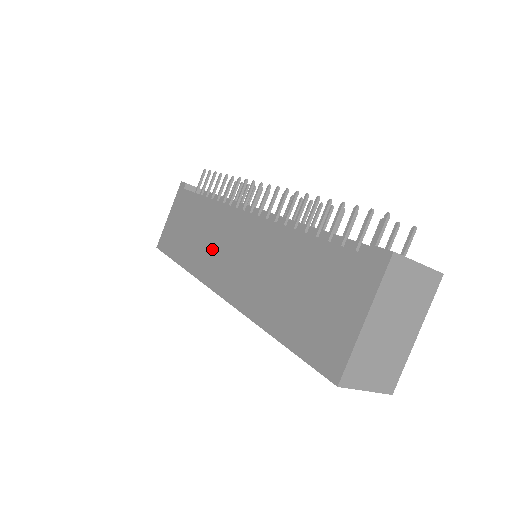
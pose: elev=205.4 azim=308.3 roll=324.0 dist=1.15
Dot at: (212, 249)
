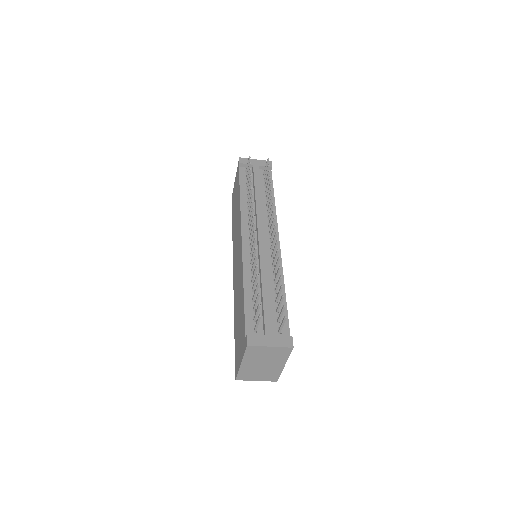
Dot at: (236, 241)
